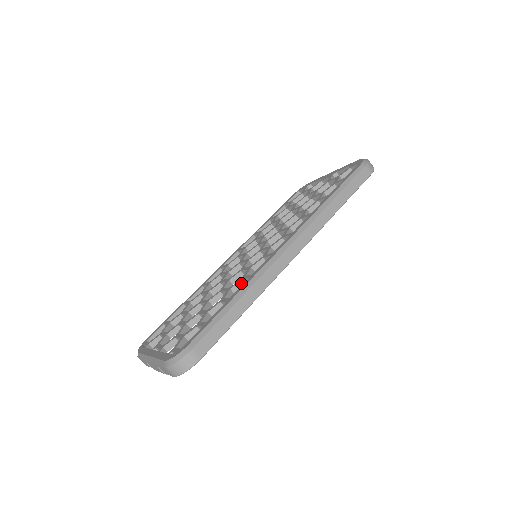
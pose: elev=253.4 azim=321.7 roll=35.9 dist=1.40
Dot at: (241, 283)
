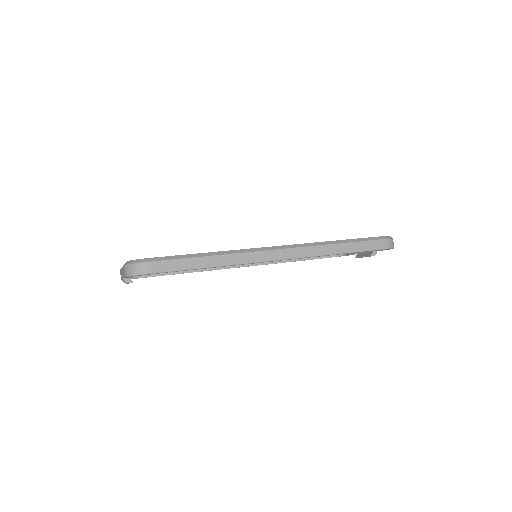
Dot at: occluded
